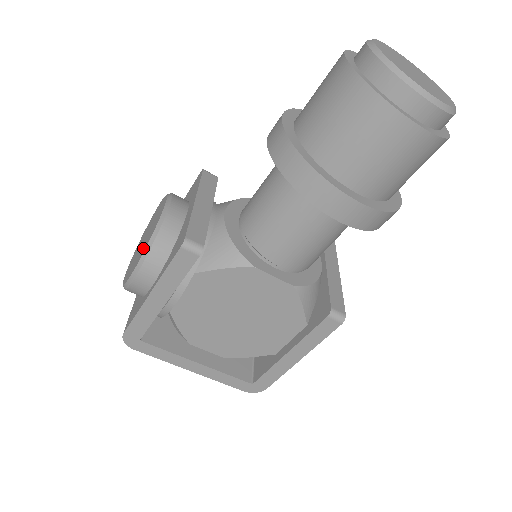
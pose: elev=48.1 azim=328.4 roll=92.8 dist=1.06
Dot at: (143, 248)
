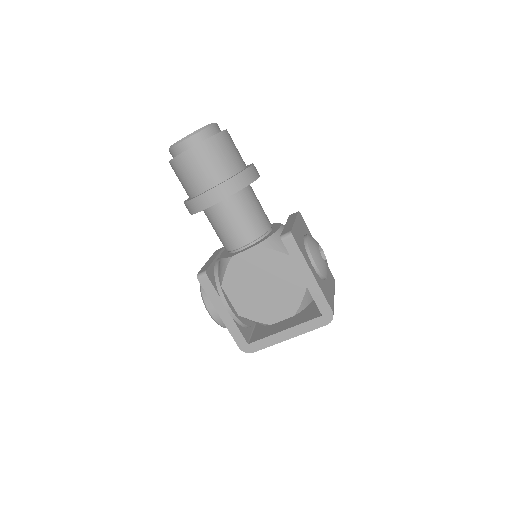
Dot at: occluded
